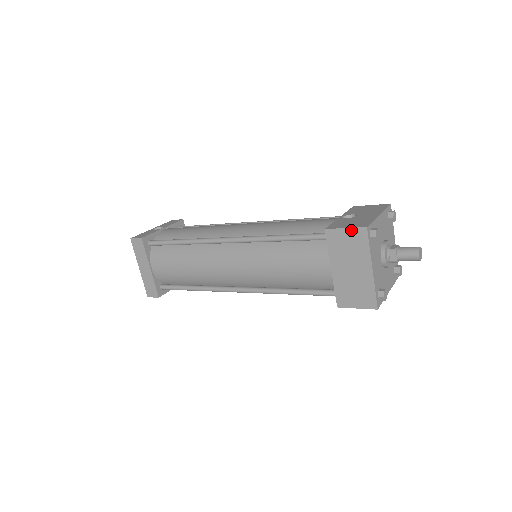
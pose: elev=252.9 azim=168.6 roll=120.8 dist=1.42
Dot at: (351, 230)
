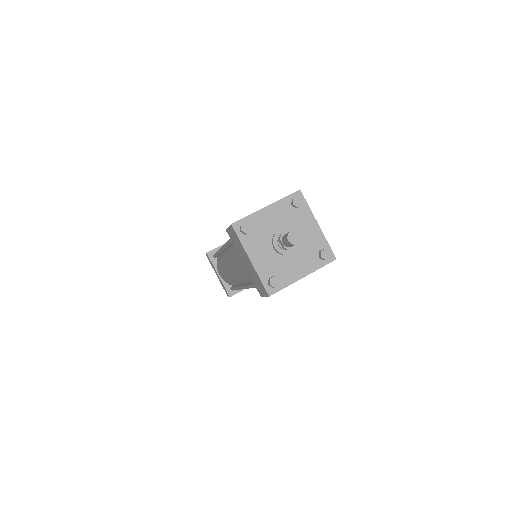
Dot at: (230, 228)
